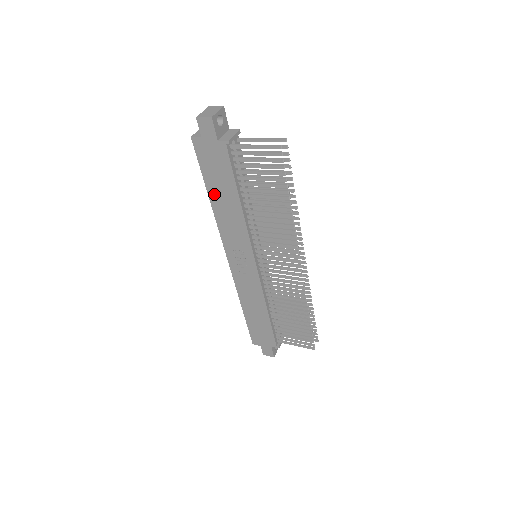
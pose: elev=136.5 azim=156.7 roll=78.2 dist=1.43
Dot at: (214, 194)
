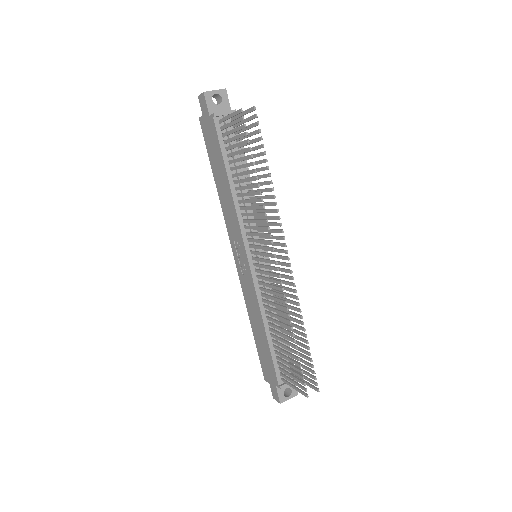
Dot at: (216, 177)
